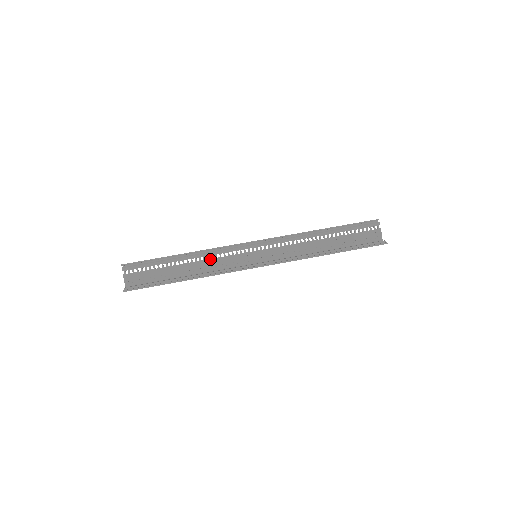
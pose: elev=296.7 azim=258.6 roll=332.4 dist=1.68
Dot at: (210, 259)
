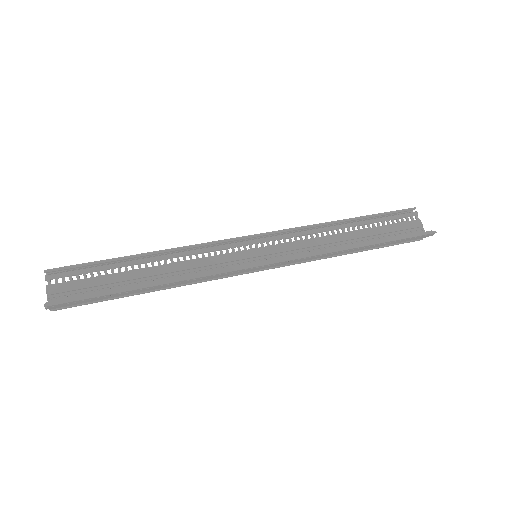
Dot at: (187, 260)
